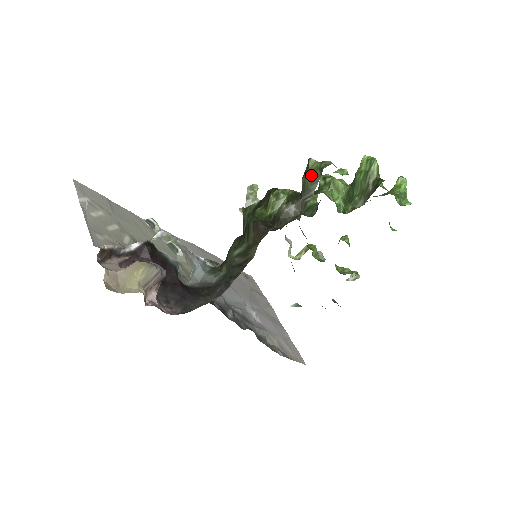
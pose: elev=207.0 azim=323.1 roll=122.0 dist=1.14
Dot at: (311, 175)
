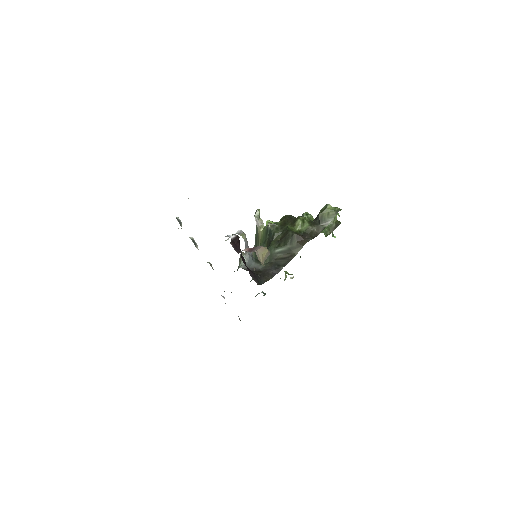
Dot at: (328, 213)
